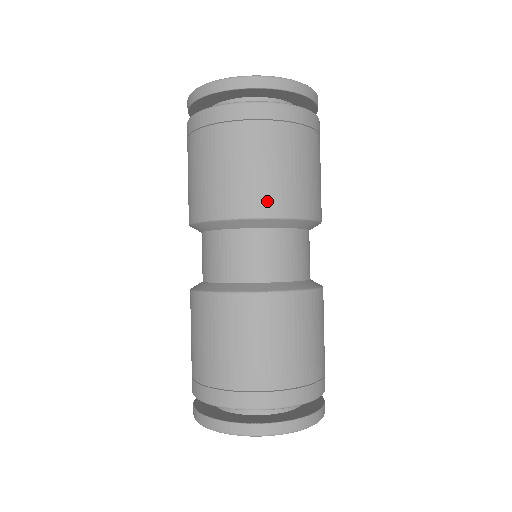
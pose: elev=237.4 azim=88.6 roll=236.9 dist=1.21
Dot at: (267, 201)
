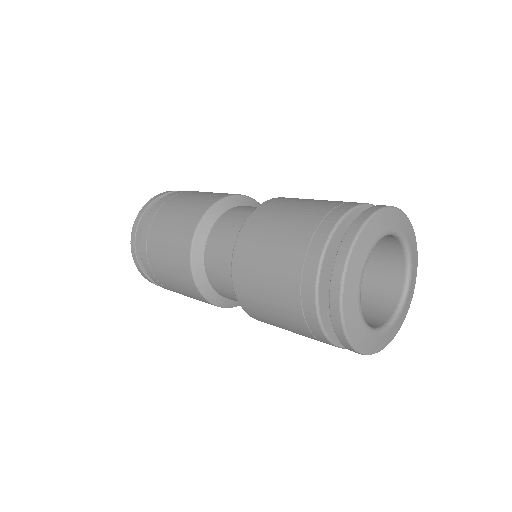
Dot at: occluded
